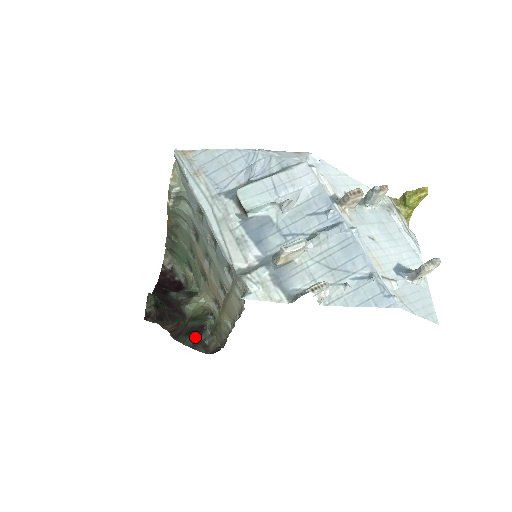
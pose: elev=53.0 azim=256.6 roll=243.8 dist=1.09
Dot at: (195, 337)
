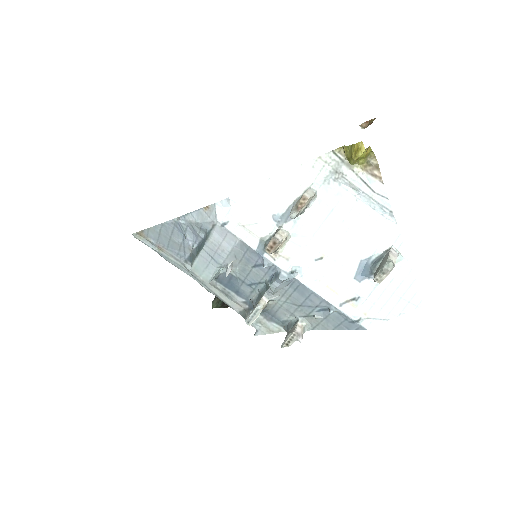
Dot at: occluded
